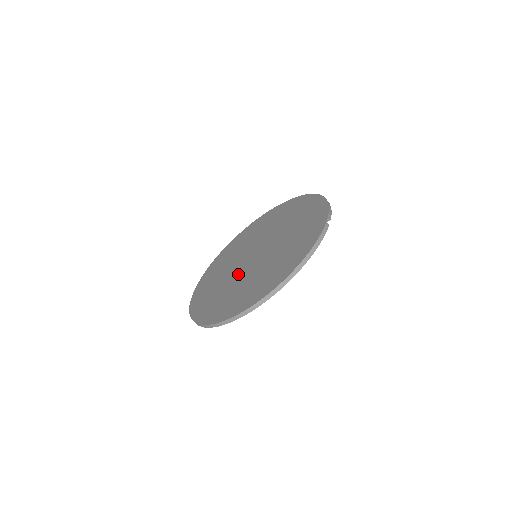
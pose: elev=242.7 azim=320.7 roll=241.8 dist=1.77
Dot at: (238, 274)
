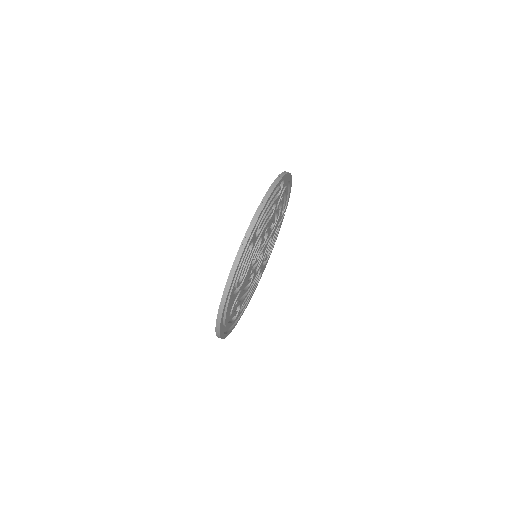
Dot at: occluded
